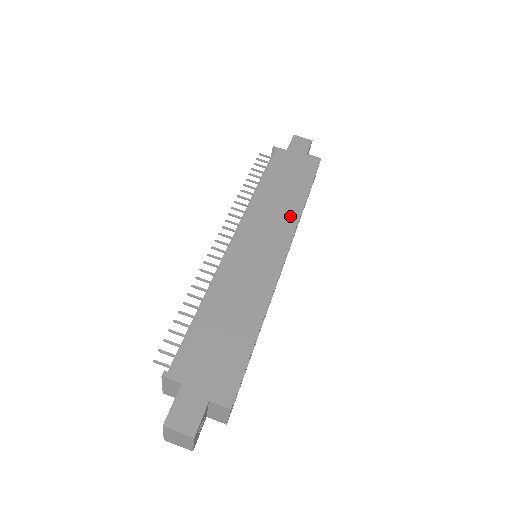
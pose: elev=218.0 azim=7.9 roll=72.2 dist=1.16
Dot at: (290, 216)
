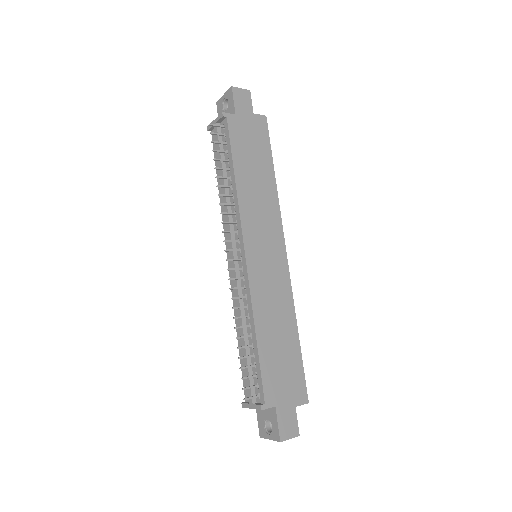
Dot at: (272, 206)
